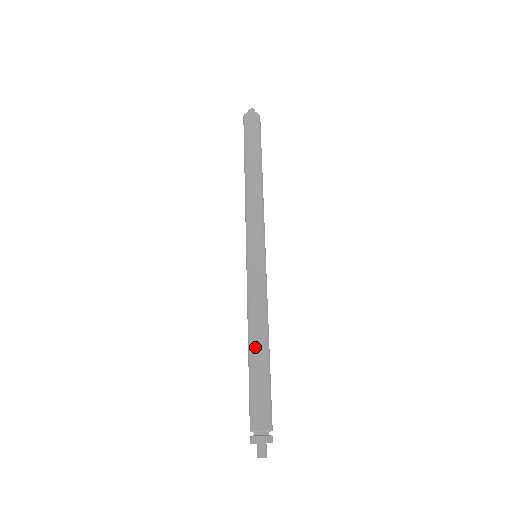
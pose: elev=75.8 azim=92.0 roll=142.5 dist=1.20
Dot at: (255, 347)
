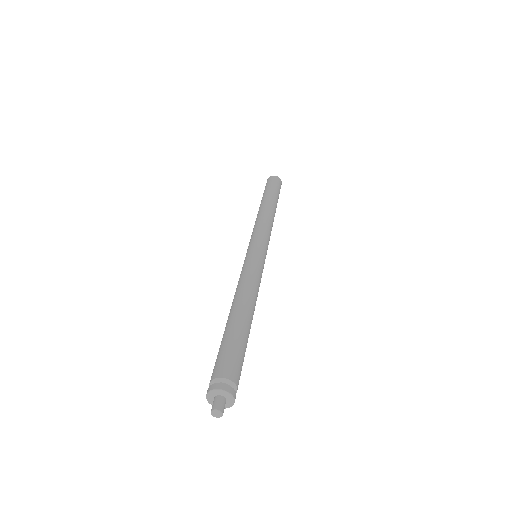
Dot at: (238, 309)
